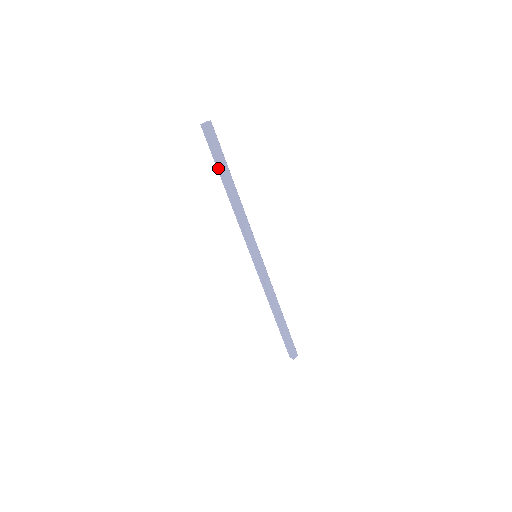
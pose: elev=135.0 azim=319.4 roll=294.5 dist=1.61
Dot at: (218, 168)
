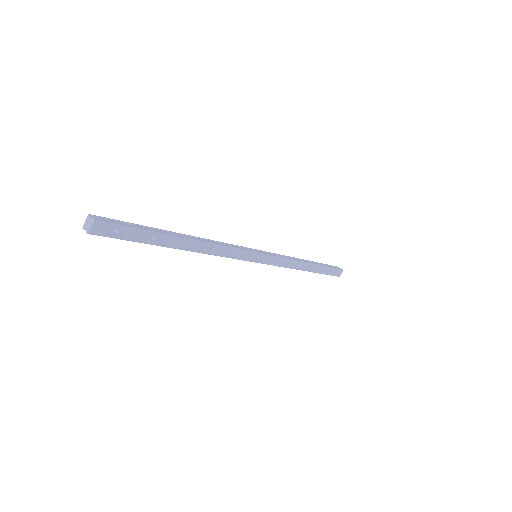
Dot at: occluded
